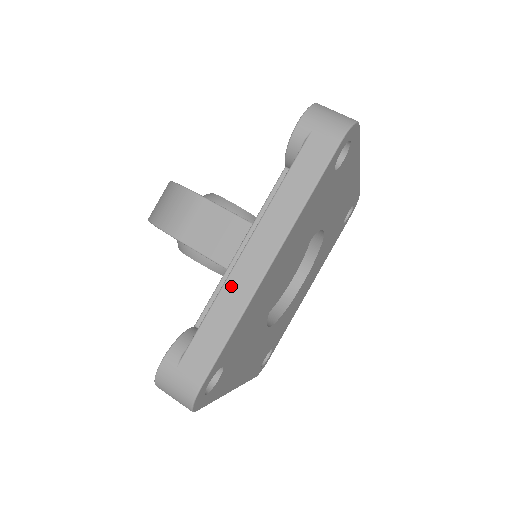
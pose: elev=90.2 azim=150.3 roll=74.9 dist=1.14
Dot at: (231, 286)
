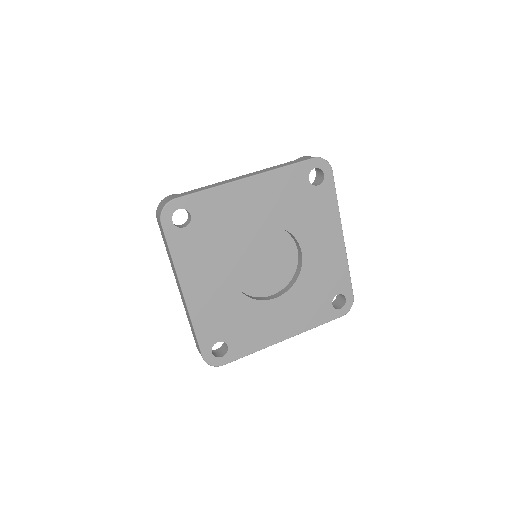
Dot at: (224, 181)
